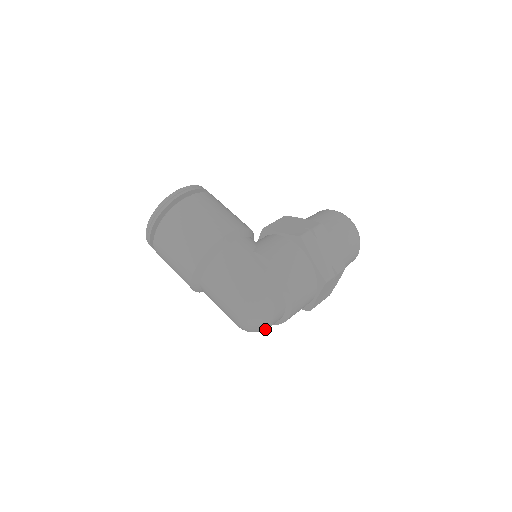
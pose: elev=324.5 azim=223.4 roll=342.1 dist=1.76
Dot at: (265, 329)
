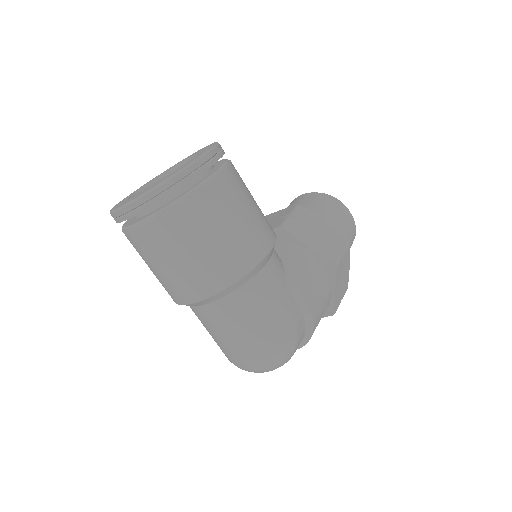
Dot at: occluded
